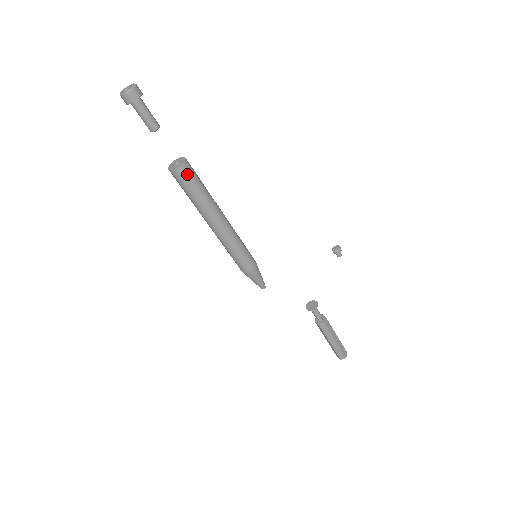
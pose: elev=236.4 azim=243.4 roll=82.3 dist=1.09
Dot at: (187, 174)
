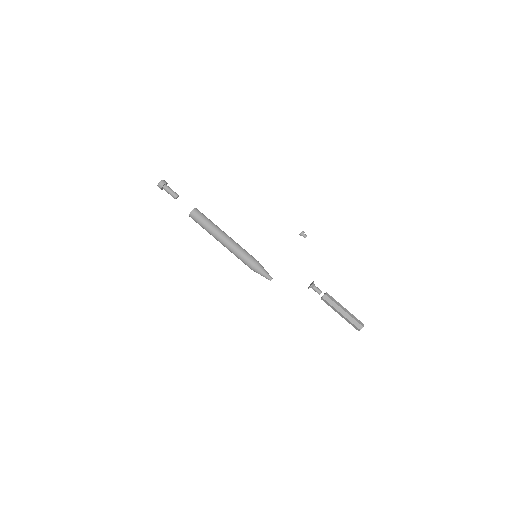
Dot at: (198, 213)
